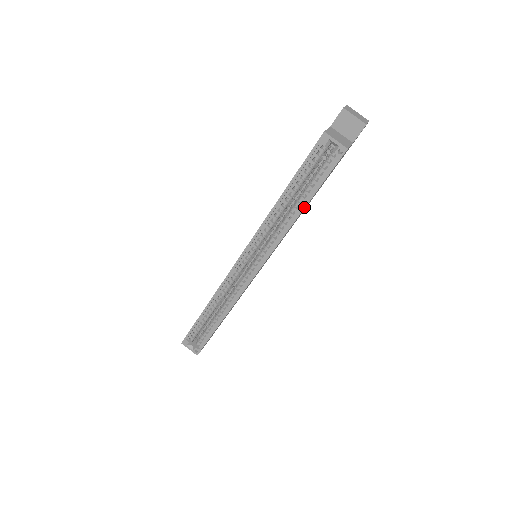
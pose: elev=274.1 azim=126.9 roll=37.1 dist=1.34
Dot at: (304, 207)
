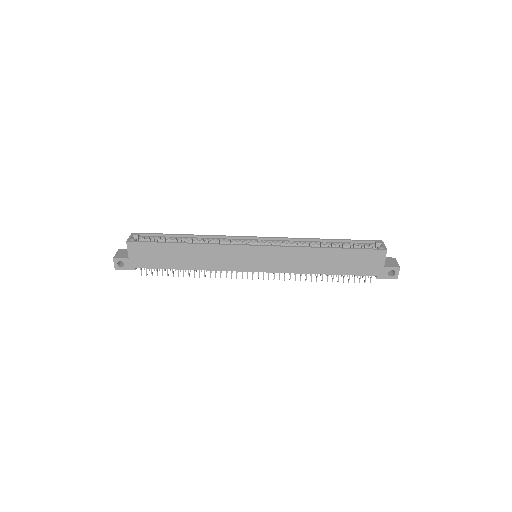
Dot at: (331, 248)
